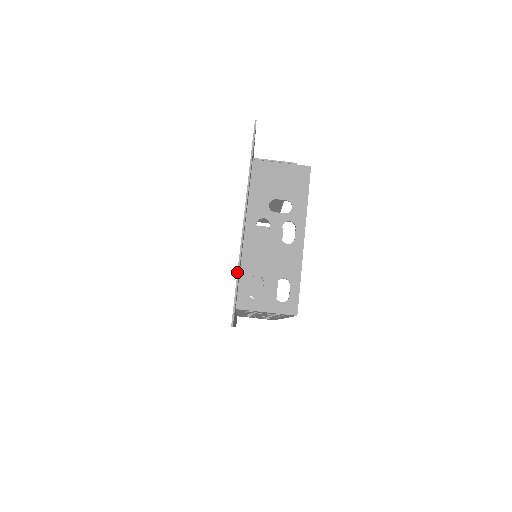
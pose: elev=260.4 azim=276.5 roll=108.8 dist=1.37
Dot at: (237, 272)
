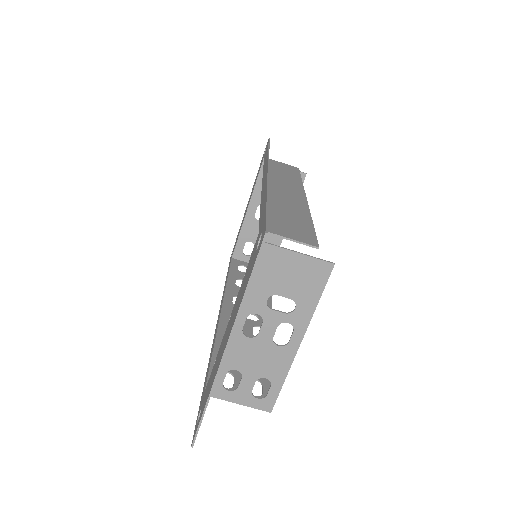
Dot at: (206, 403)
